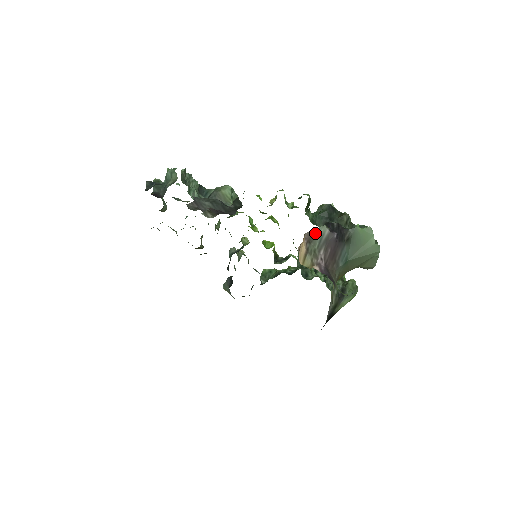
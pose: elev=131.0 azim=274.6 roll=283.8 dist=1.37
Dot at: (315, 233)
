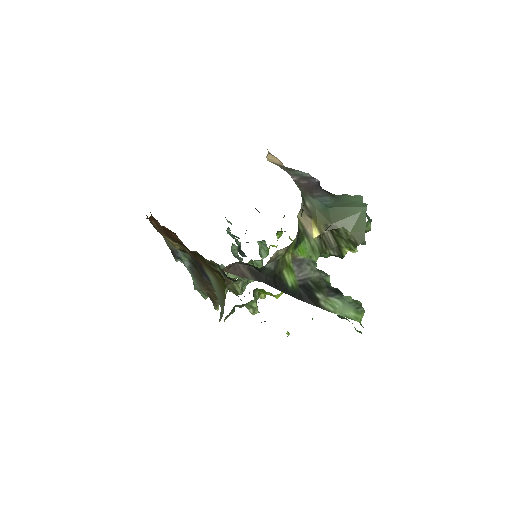
Dot at: (296, 170)
